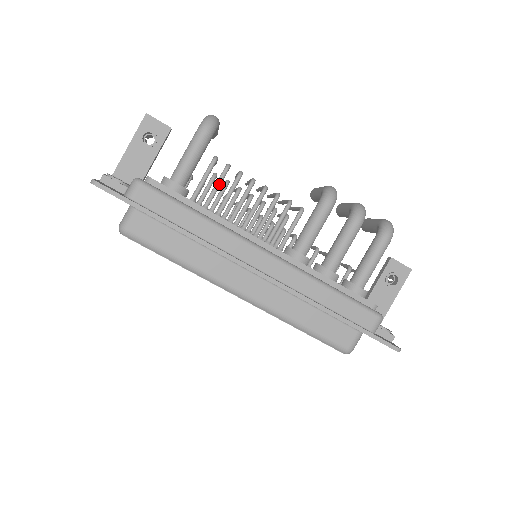
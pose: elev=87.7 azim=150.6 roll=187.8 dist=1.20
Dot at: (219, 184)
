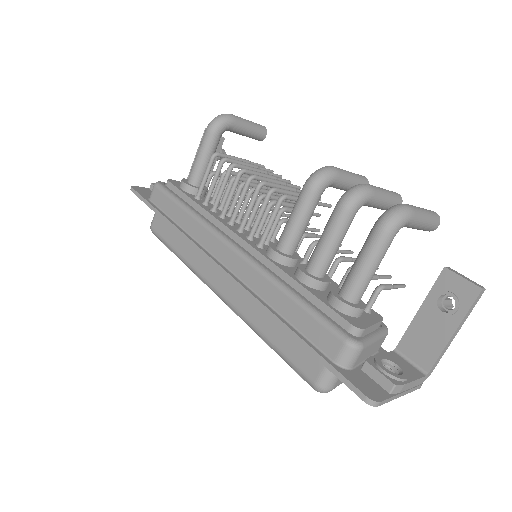
Dot at: (214, 179)
